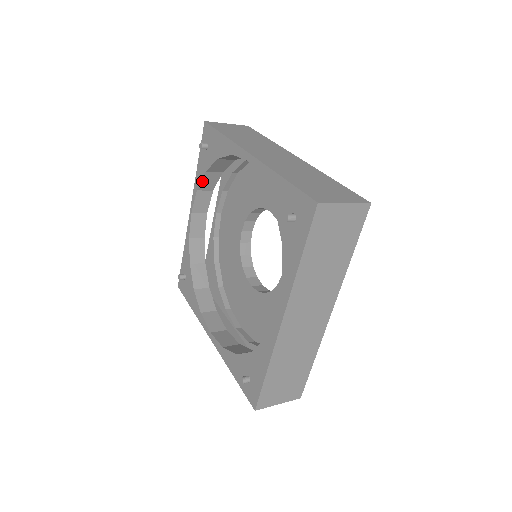
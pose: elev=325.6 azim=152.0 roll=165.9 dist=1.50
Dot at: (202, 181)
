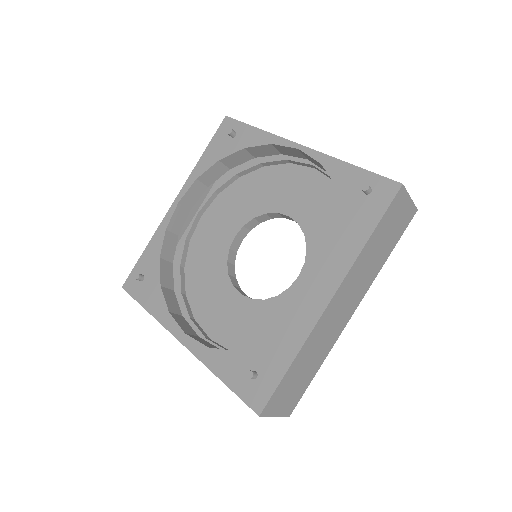
Dot at: (330, 176)
